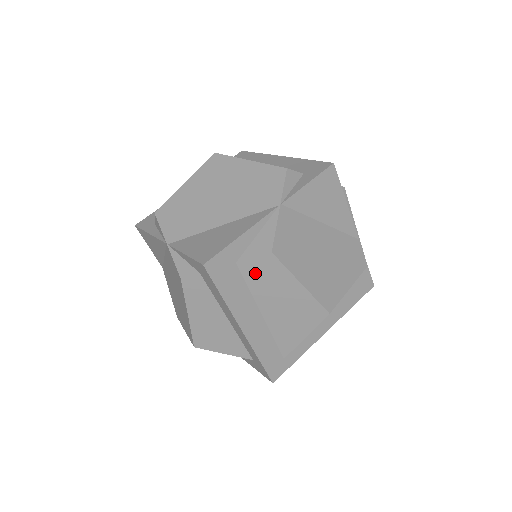
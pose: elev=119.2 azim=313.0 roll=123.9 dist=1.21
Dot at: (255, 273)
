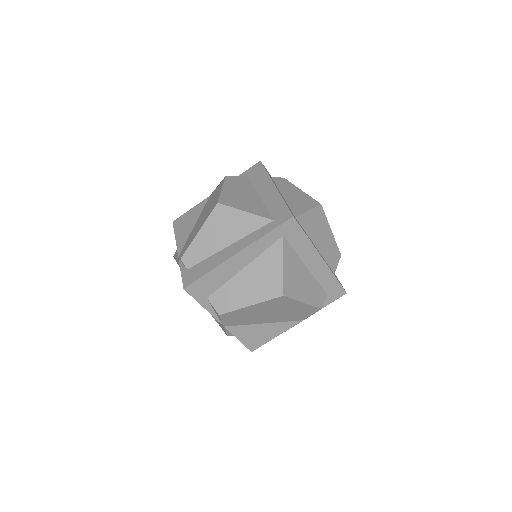
Dot at: occluded
